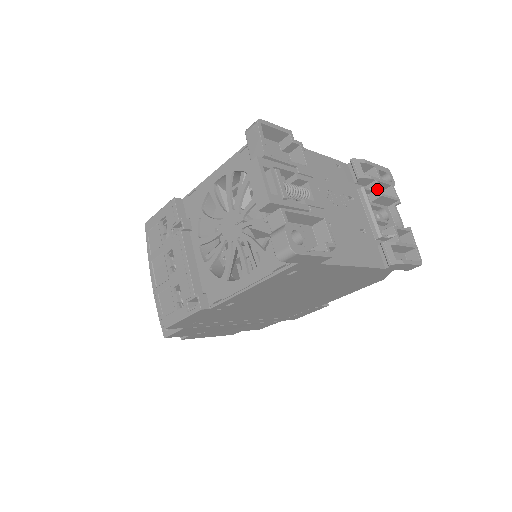
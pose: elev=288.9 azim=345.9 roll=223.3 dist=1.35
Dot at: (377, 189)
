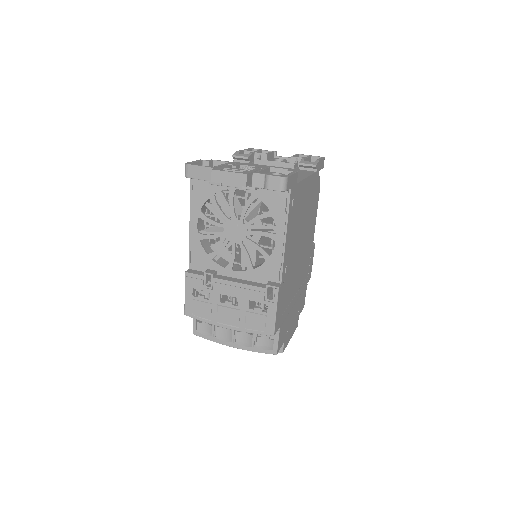
Dot at: (261, 155)
